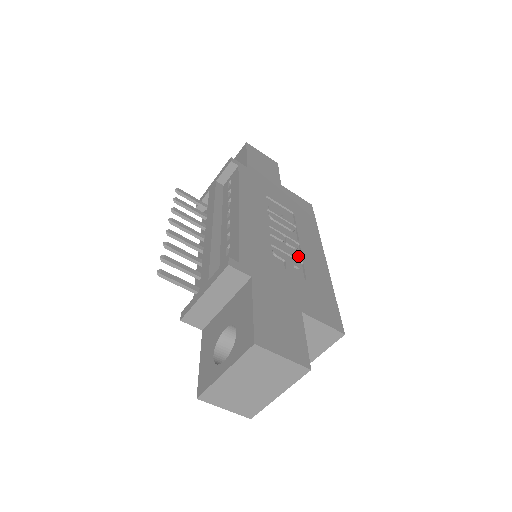
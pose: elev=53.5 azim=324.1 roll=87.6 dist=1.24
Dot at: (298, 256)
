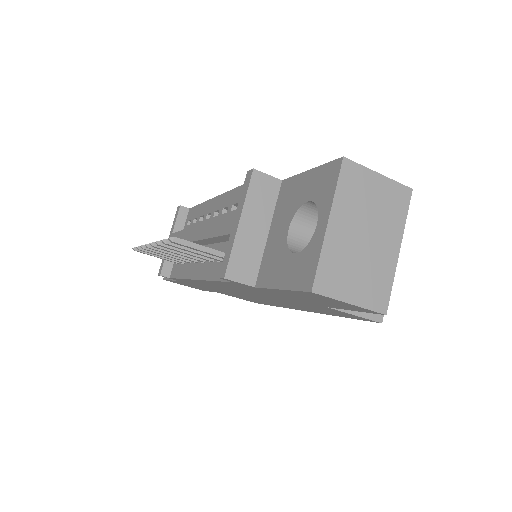
Dot at: occluded
